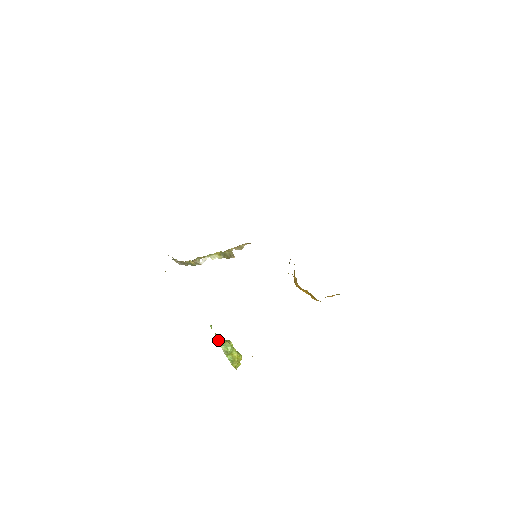
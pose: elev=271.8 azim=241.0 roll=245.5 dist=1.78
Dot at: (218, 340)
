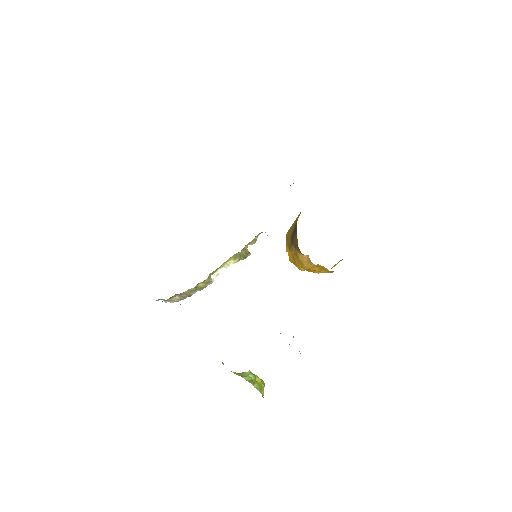
Dot at: (236, 374)
